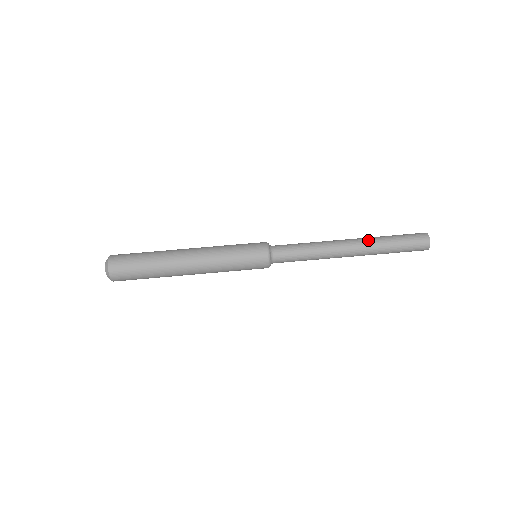
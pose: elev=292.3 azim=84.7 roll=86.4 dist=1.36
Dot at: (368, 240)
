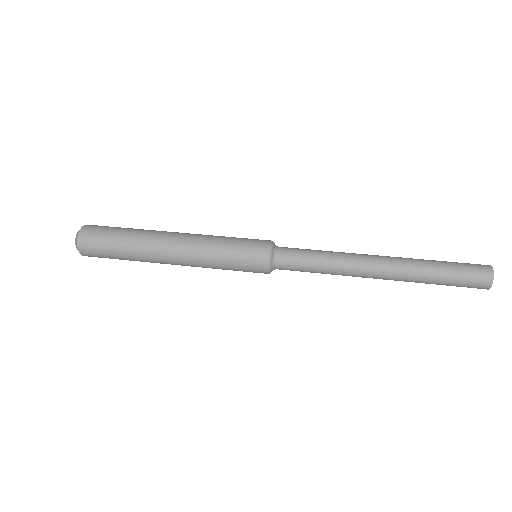
Dot at: occluded
